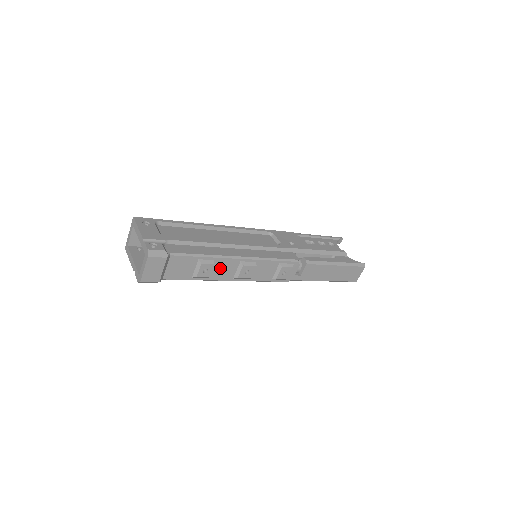
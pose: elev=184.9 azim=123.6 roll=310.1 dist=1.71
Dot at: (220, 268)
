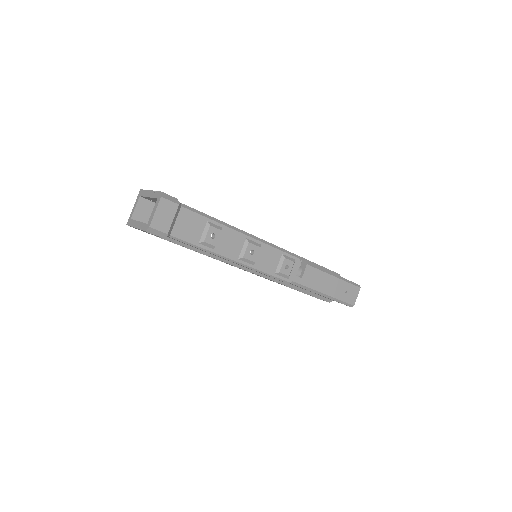
Dot at: (226, 240)
